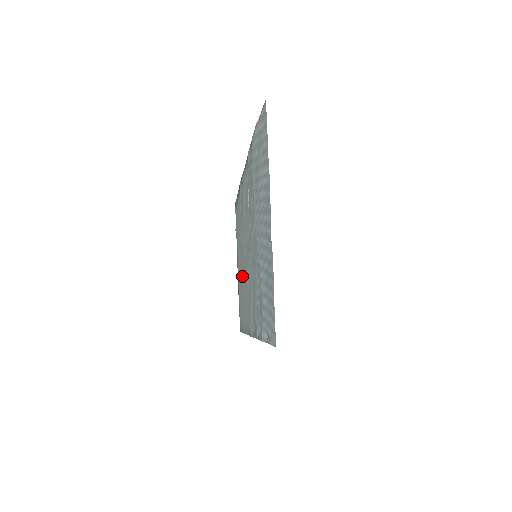
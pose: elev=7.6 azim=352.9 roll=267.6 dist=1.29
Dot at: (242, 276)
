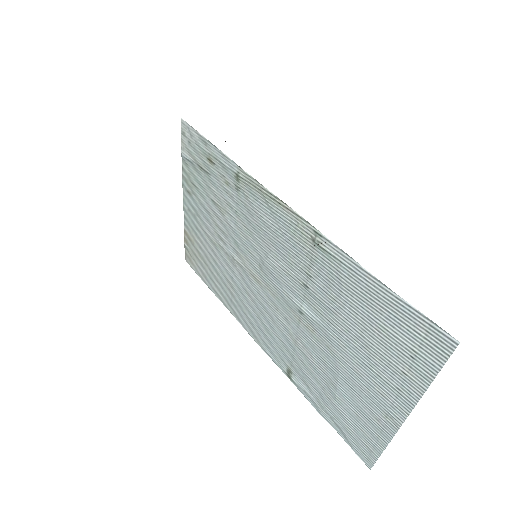
Dot at: (223, 255)
